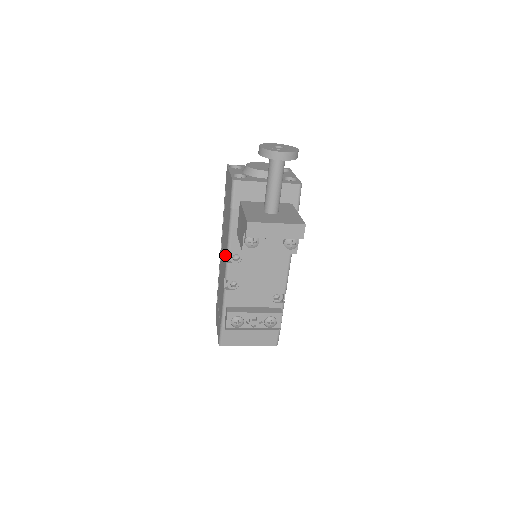
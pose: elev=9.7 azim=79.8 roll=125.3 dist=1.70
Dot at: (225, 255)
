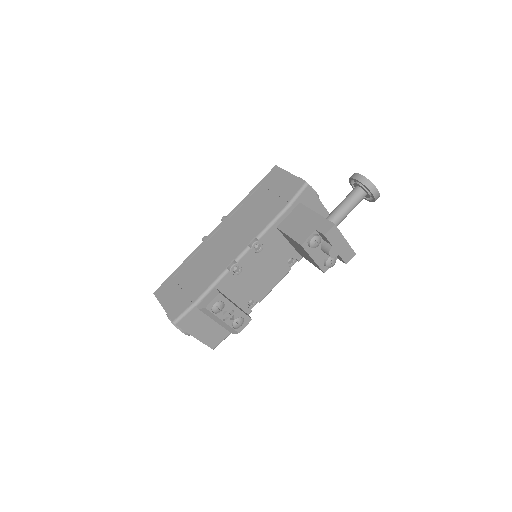
Dot at: (246, 239)
